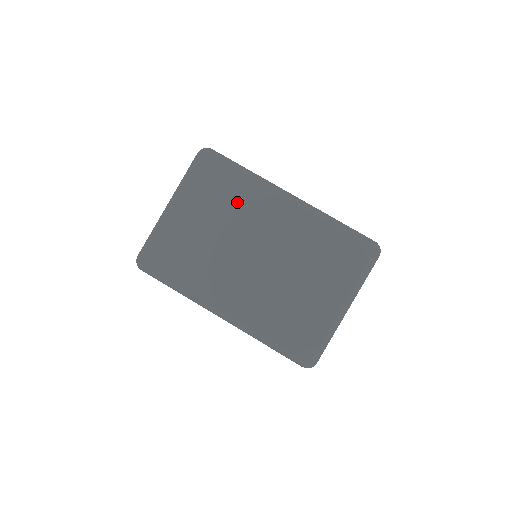
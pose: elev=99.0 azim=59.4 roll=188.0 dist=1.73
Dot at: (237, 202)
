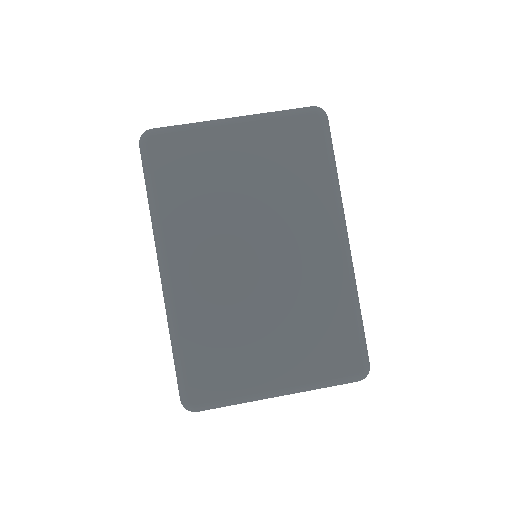
Dot at: (296, 190)
